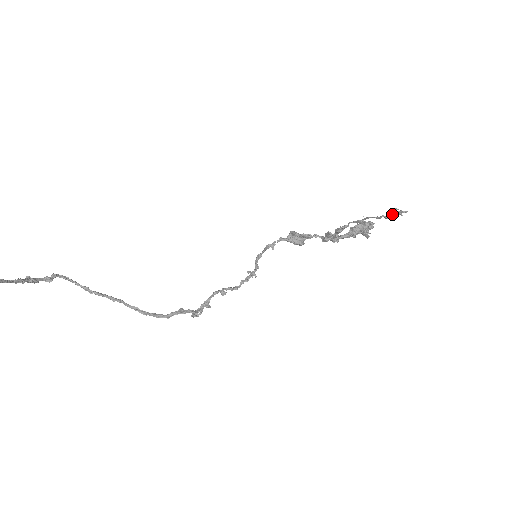
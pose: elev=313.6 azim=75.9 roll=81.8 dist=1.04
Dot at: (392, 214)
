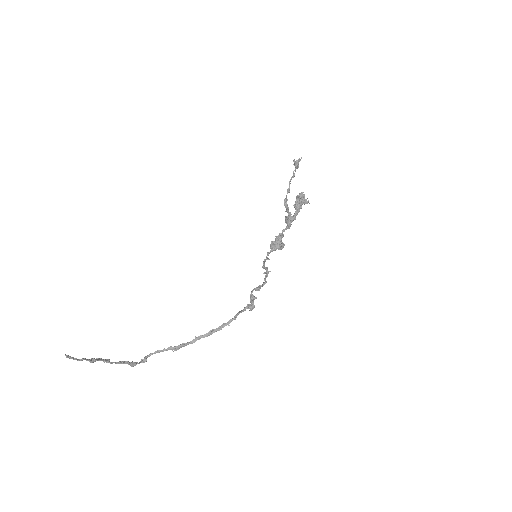
Dot at: (295, 165)
